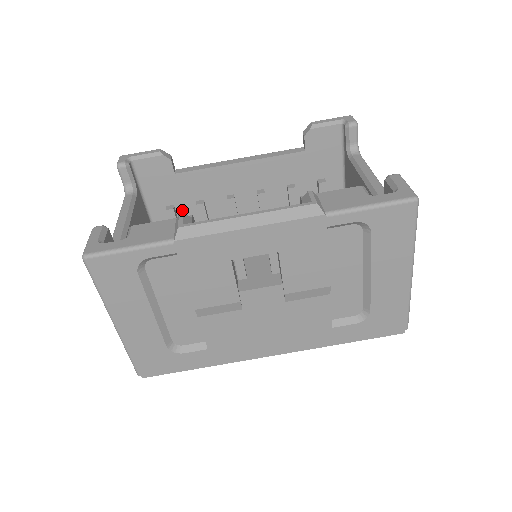
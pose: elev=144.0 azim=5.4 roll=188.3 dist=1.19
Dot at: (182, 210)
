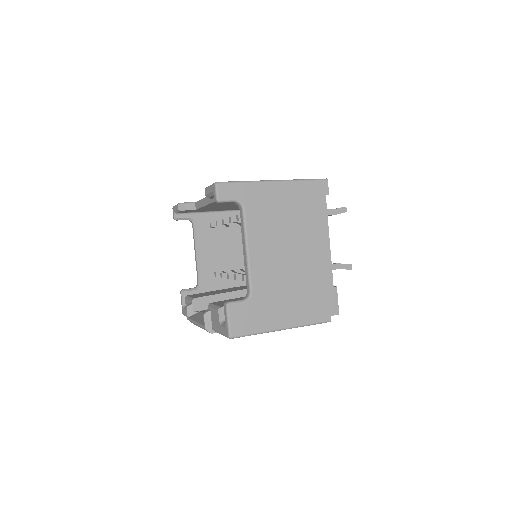
Dot at: (222, 208)
